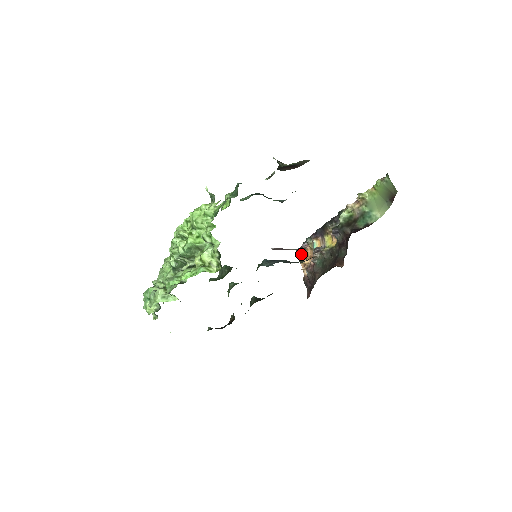
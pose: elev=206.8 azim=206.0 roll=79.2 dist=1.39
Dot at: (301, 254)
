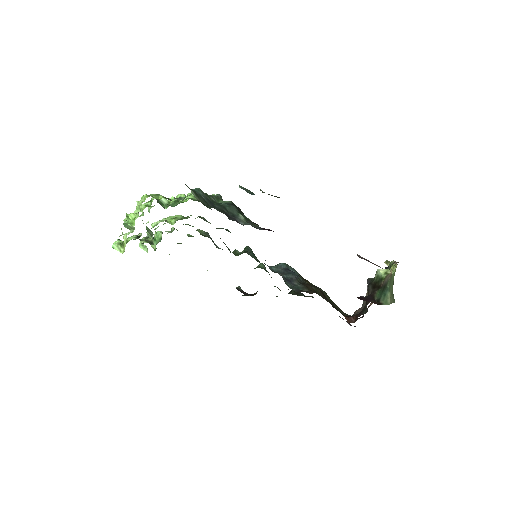
Dot at: occluded
